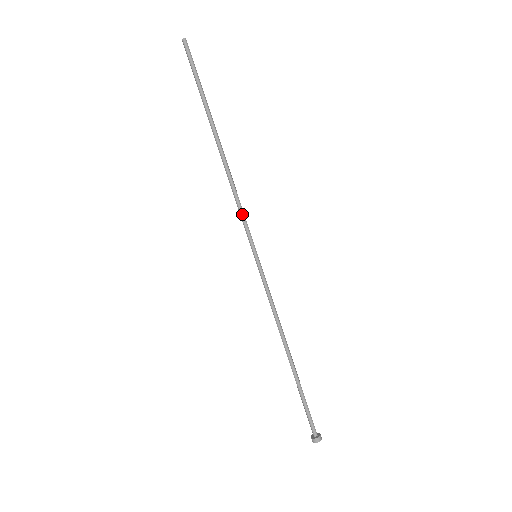
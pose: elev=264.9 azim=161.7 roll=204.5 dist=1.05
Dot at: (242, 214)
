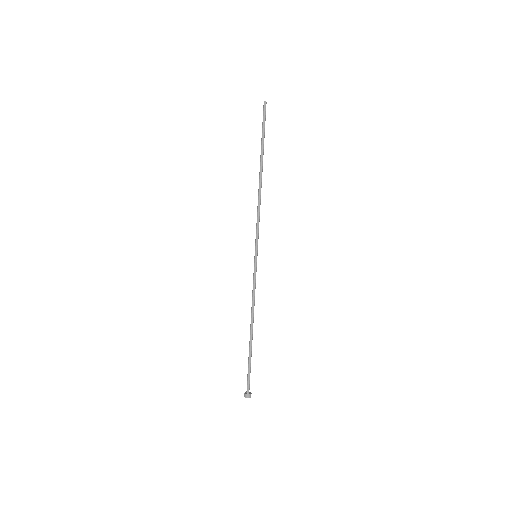
Dot at: (257, 225)
